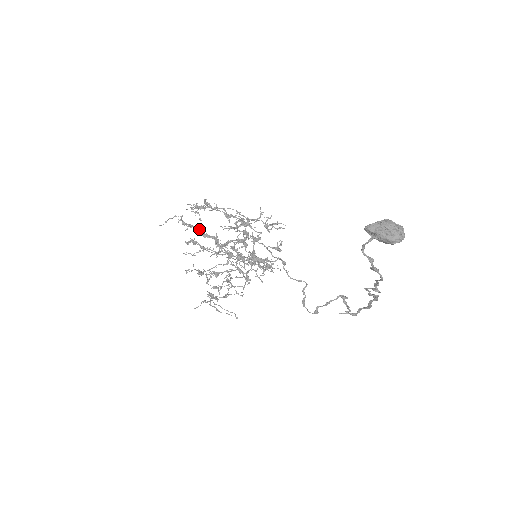
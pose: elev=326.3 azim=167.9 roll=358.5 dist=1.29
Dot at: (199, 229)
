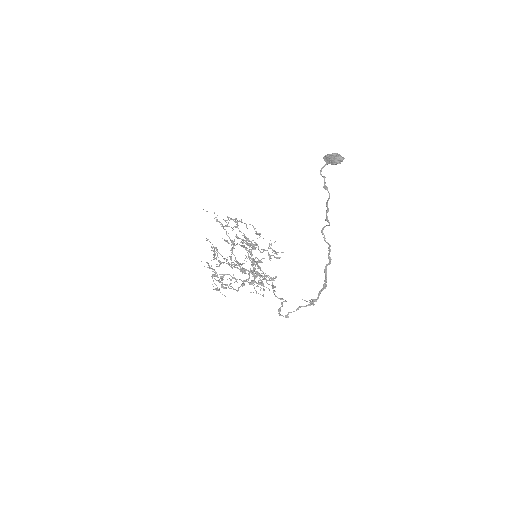
Dot at: (225, 229)
